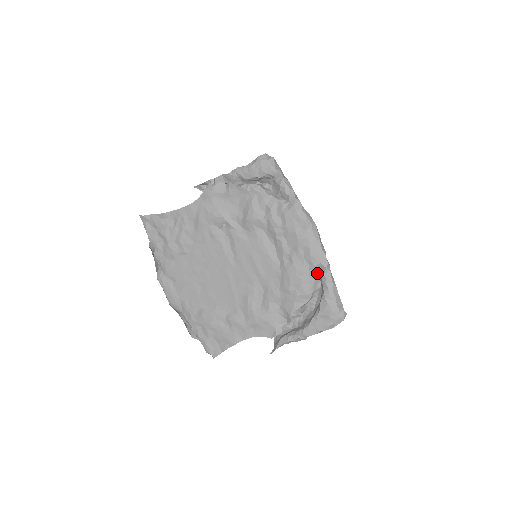
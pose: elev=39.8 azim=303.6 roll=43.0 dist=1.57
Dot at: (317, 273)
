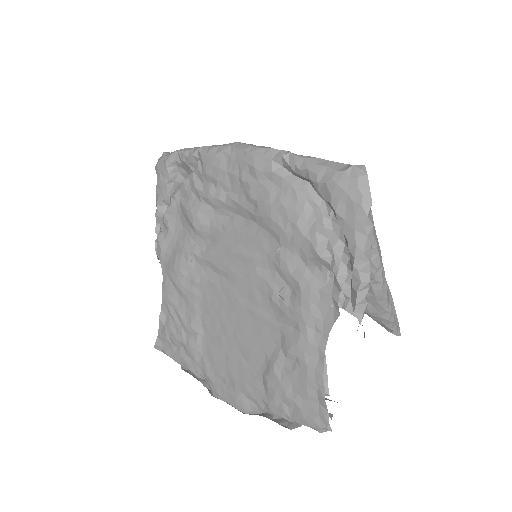
Dot at: (284, 175)
